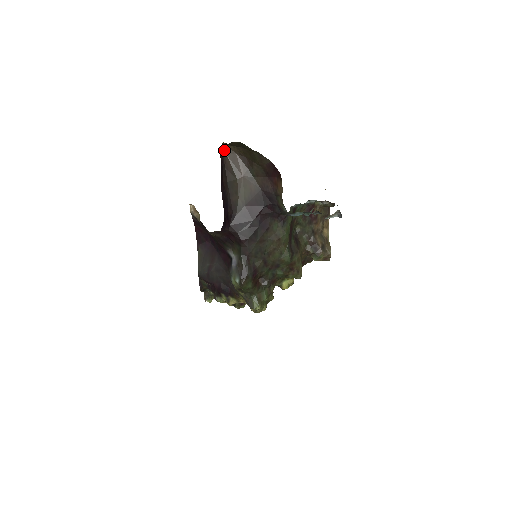
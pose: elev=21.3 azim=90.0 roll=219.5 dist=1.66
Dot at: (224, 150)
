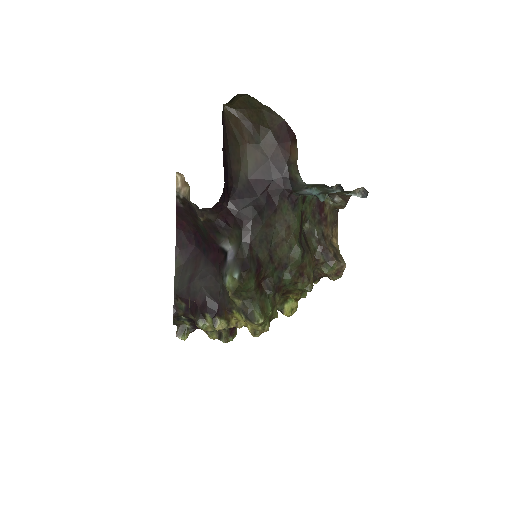
Dot at: (225, 113)
